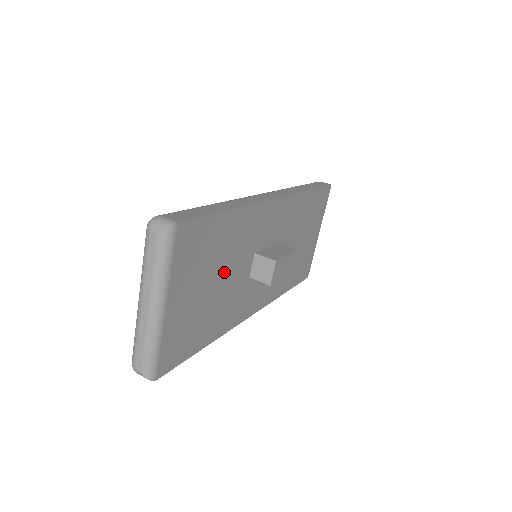
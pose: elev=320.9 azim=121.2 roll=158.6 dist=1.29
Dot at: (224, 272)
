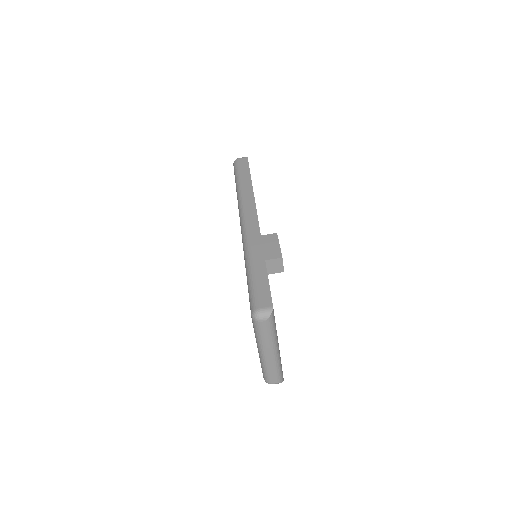
Dot at: occluded
